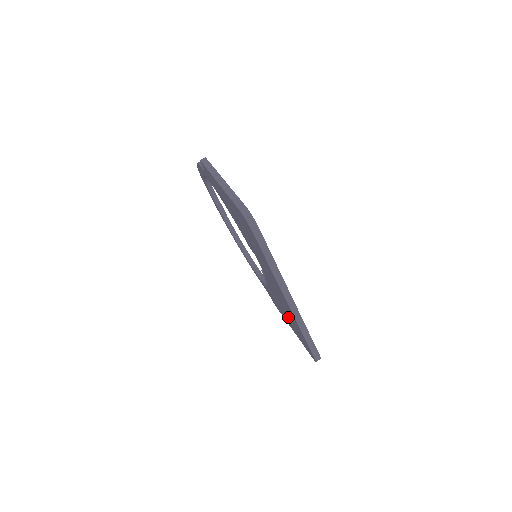
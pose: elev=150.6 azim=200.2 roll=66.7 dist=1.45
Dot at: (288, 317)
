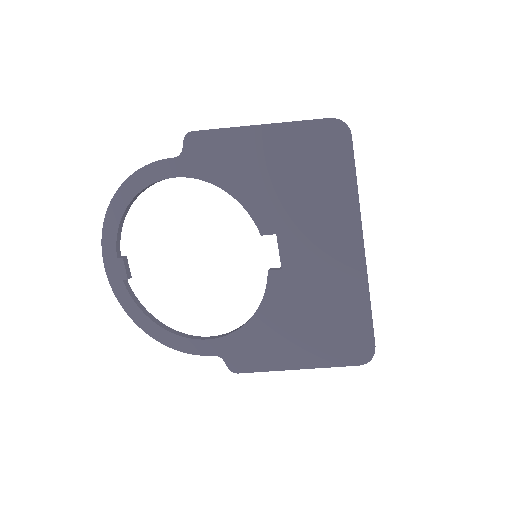
Dot at: (312, 325)
